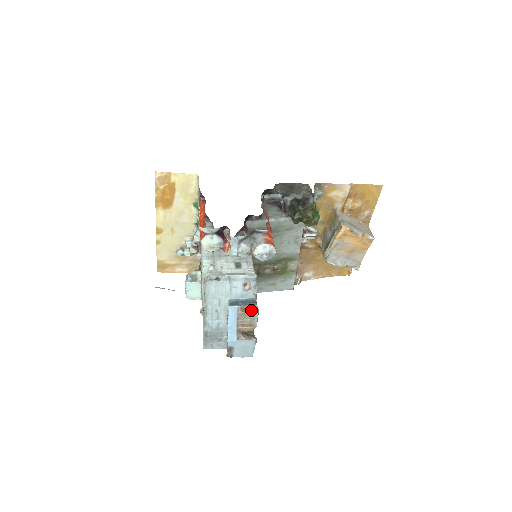
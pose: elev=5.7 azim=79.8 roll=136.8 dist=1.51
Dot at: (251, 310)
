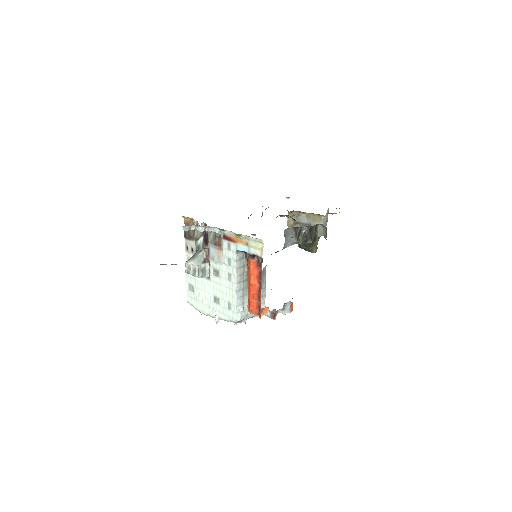
Dot at: occluded
